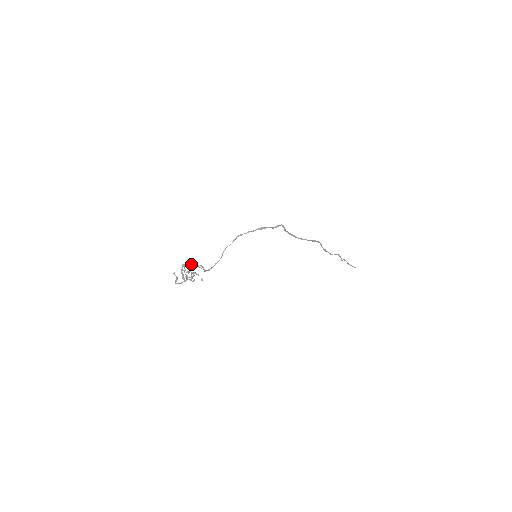
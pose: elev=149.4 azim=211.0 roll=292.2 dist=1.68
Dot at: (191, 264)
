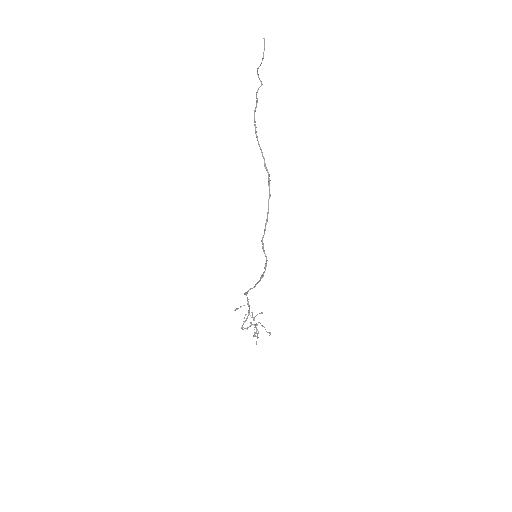
Dot at: occluded
